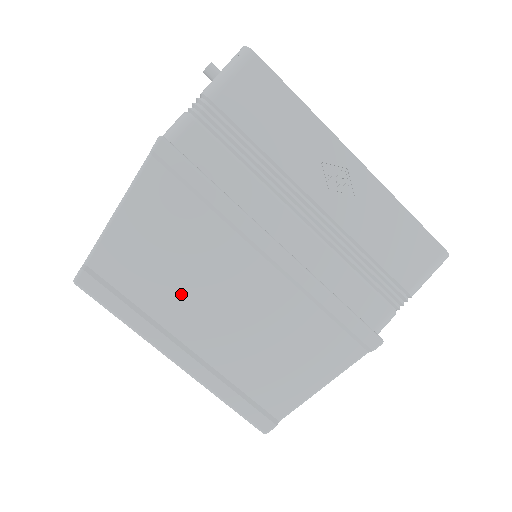
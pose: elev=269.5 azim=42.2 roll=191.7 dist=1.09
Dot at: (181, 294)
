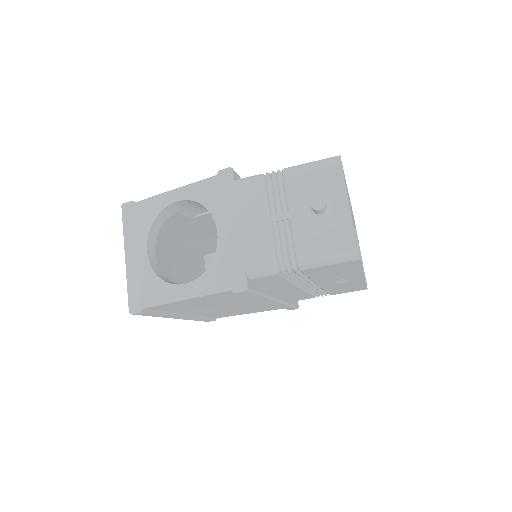
Dot at: occluded
